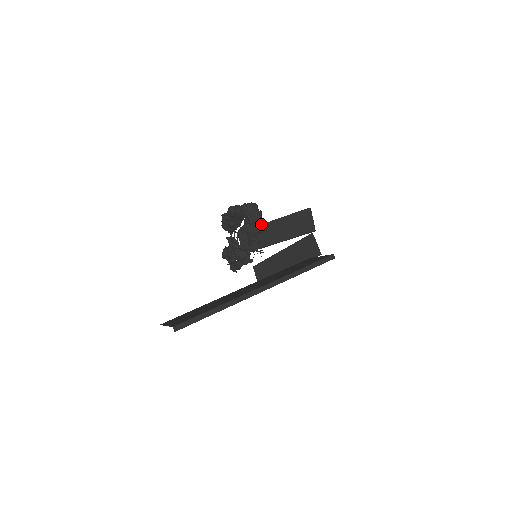
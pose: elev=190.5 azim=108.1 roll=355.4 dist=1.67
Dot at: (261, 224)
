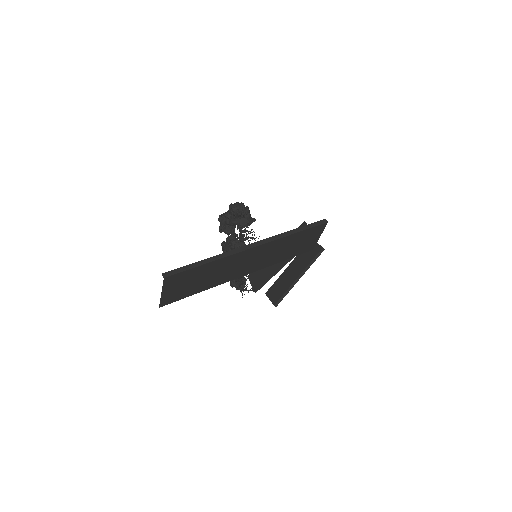
Dot at: occluded
